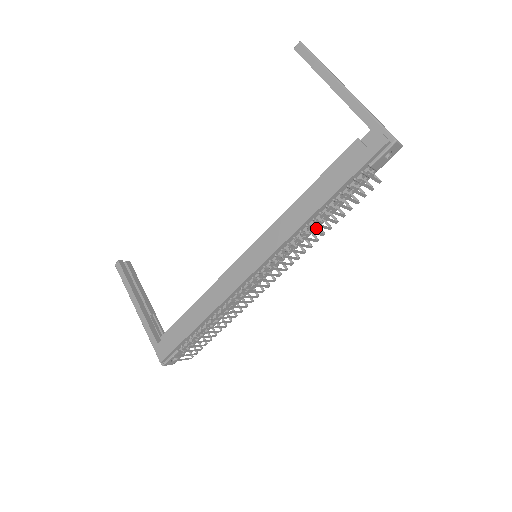
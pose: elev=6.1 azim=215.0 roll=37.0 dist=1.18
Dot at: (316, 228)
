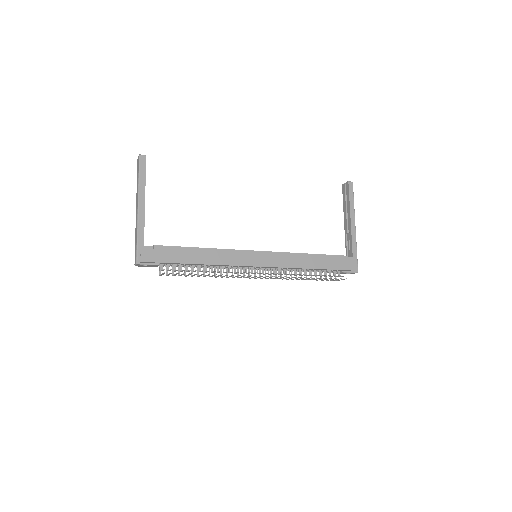
Dot at: (301, 275)
